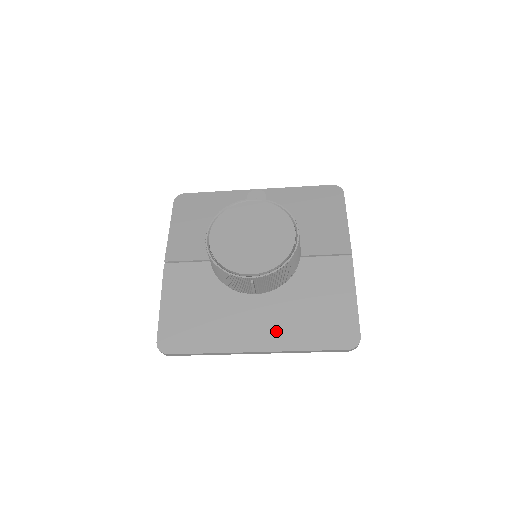
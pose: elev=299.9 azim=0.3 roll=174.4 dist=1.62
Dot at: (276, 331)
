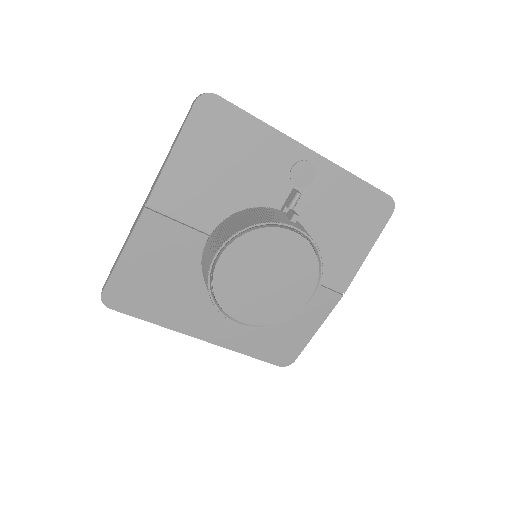
Dot at: (229, 330)
